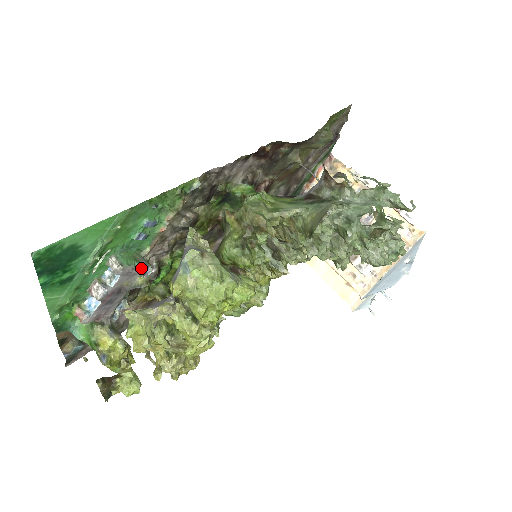
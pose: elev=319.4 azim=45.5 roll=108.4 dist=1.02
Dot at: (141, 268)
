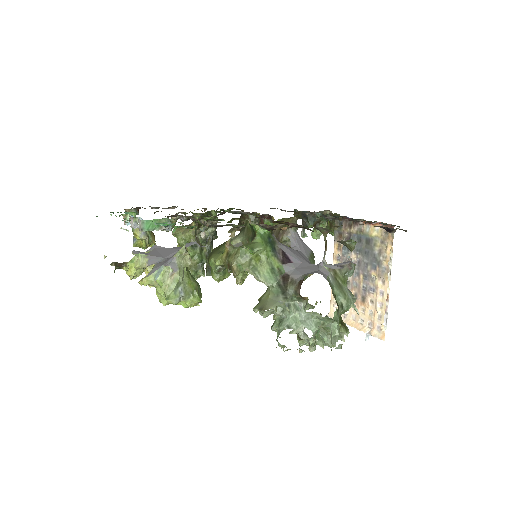
Dot at: (161, 229)
